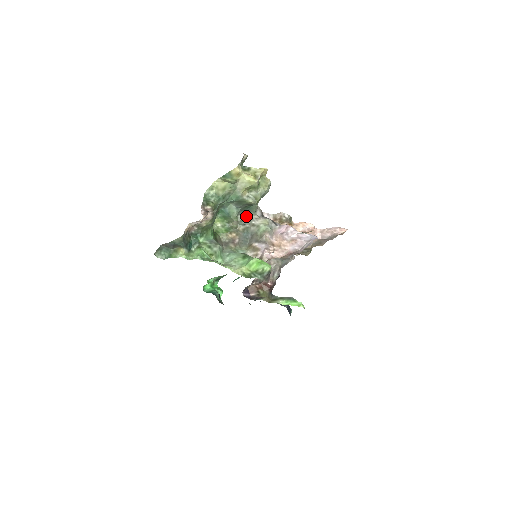
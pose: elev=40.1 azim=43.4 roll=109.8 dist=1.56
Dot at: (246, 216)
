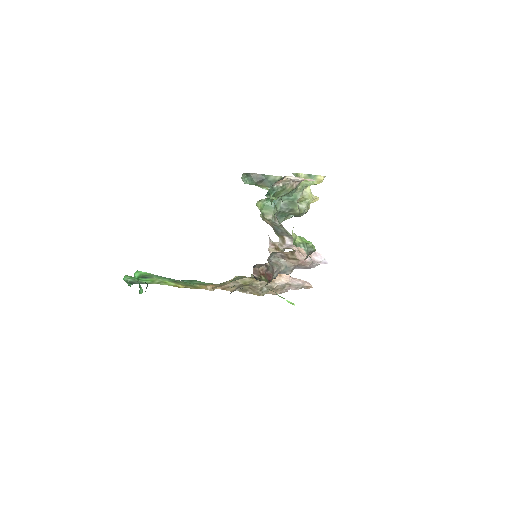
Dot at: (277, 220)
